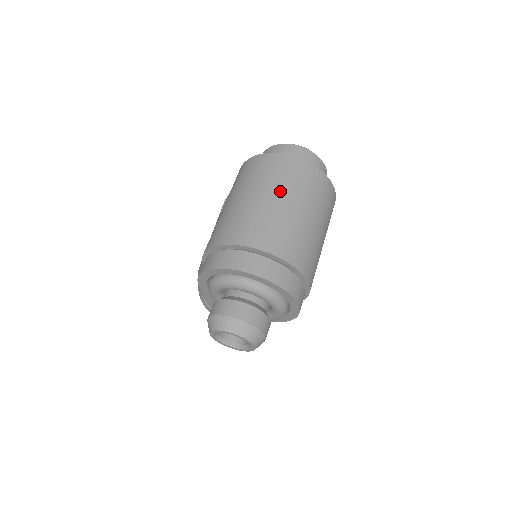
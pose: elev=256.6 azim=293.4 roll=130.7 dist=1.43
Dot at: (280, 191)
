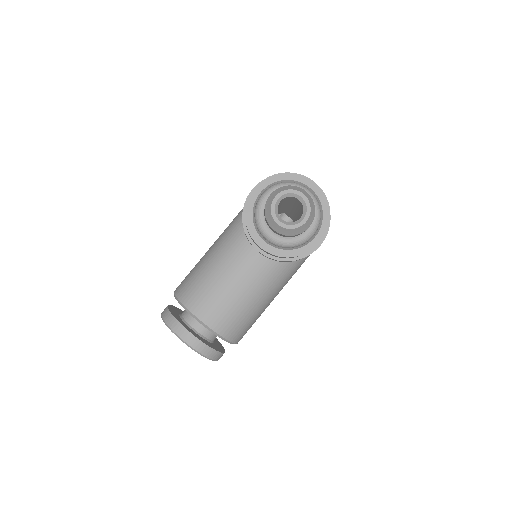
Dot at: occluded
